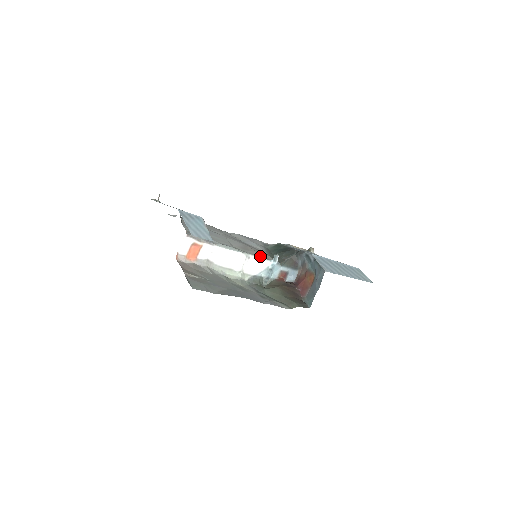
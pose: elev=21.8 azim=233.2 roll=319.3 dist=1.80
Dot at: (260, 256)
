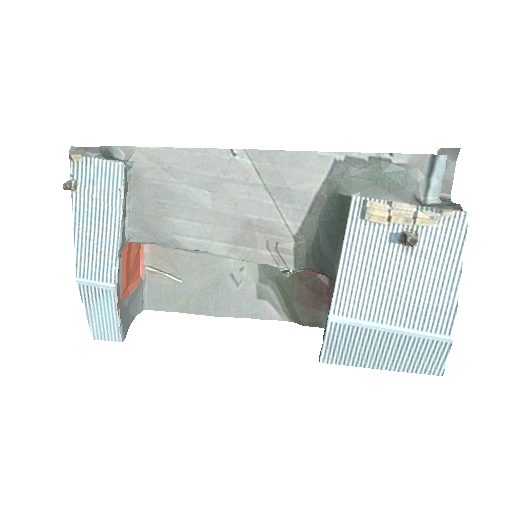
Dot at: (261, 260)
